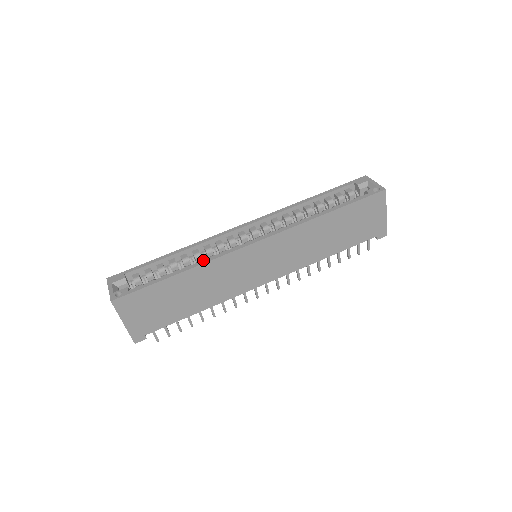
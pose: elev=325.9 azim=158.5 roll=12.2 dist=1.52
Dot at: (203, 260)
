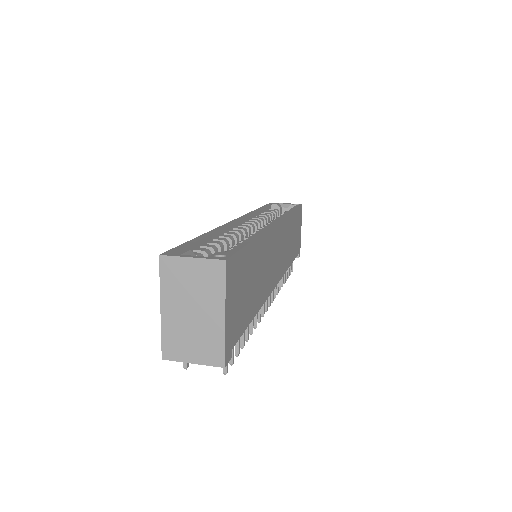
Dot at: (258, 231)
